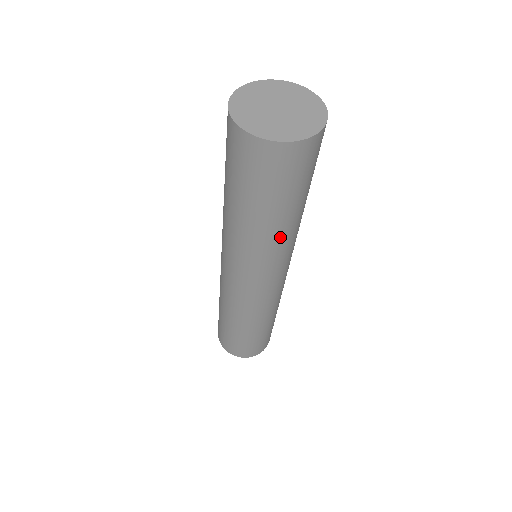
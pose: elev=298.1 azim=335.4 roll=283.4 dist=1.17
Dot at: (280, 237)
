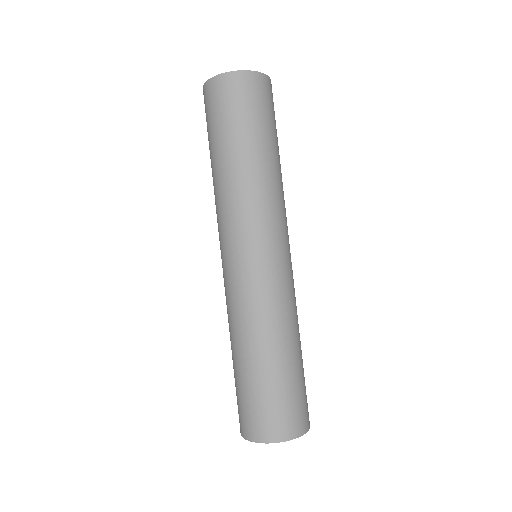
Dot at: (240, 180)
